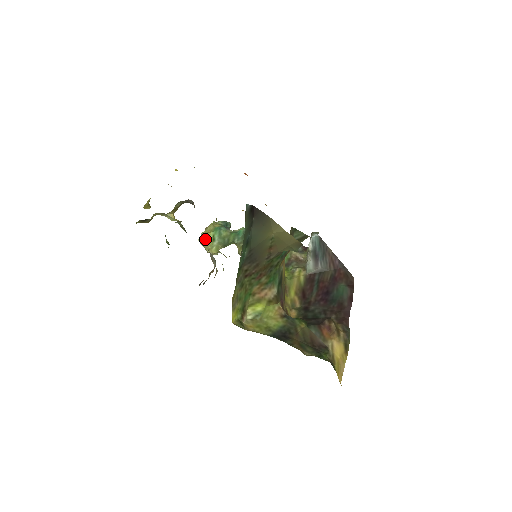
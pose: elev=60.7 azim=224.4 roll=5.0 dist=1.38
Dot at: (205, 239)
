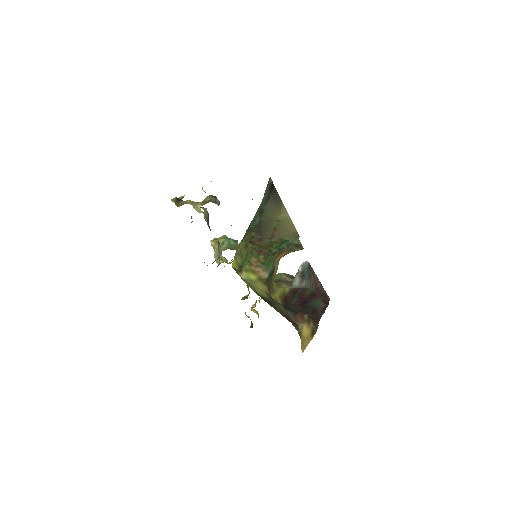
Dot at: (216, 241)
